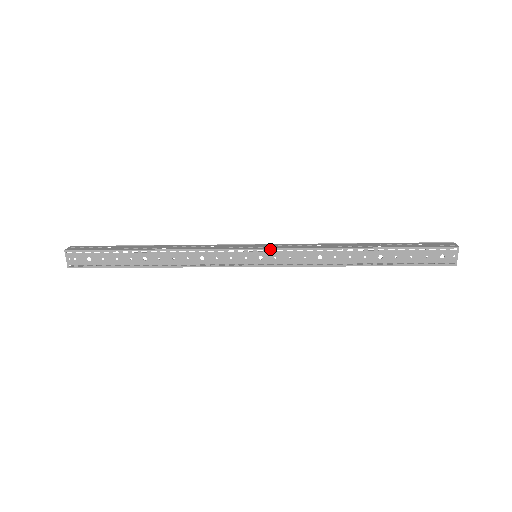
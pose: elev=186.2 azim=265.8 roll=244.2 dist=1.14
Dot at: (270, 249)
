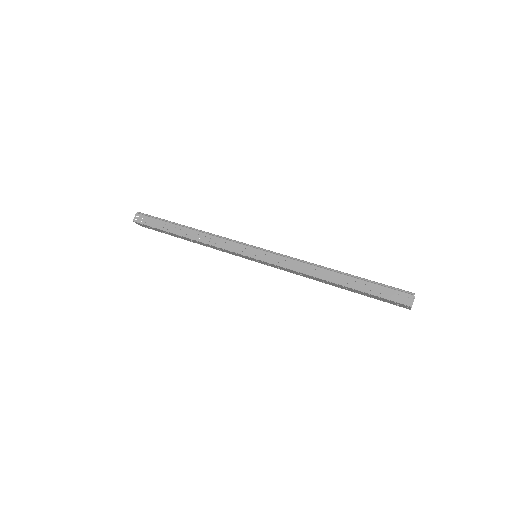
Dot at: (262, 261)
